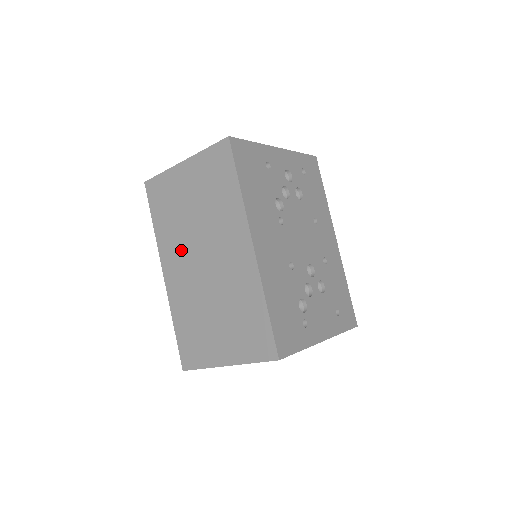
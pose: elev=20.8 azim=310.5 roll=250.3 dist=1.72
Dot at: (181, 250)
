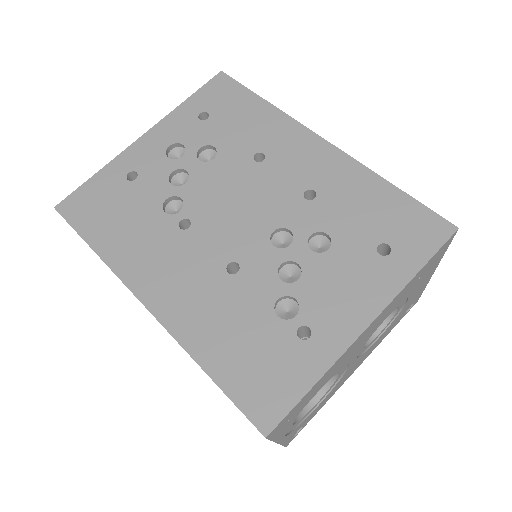
Dot at: occluded
